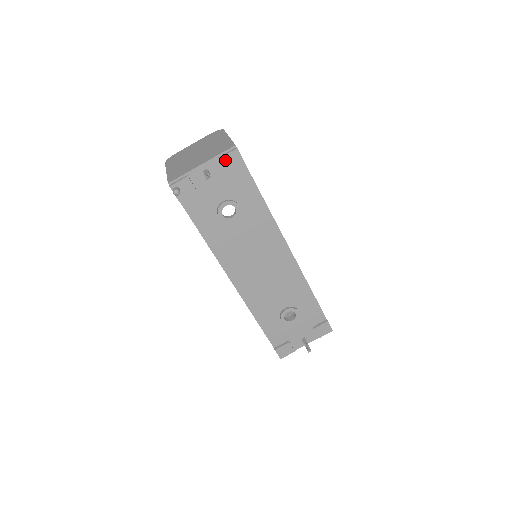
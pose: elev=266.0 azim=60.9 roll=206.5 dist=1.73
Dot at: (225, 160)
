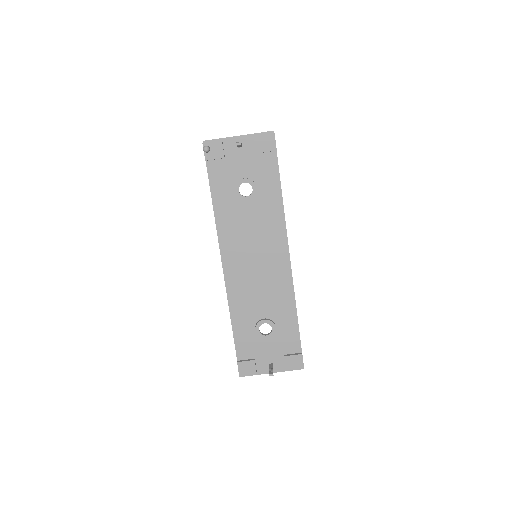
Dot at: (260, 139)
